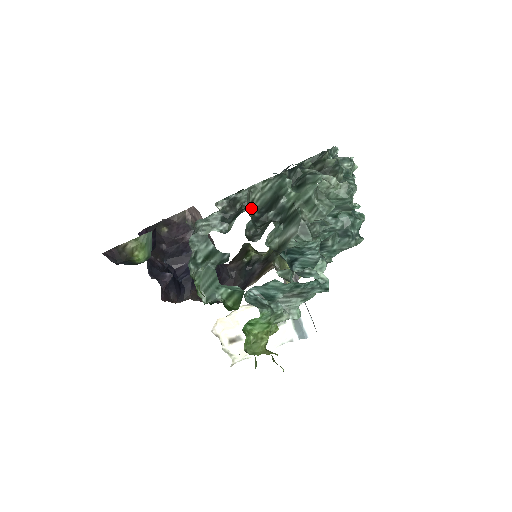
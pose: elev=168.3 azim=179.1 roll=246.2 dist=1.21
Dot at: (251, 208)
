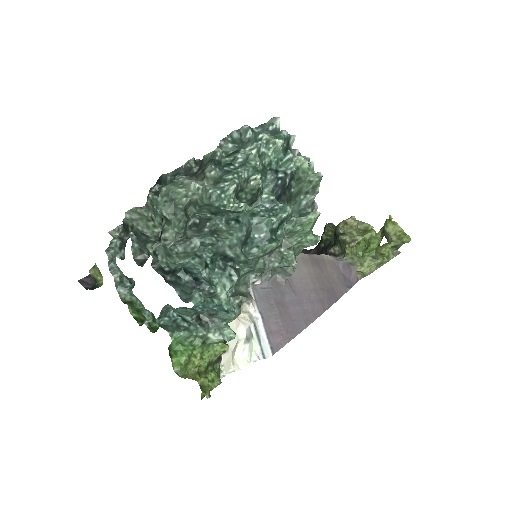
Dot at: (129, 233)
